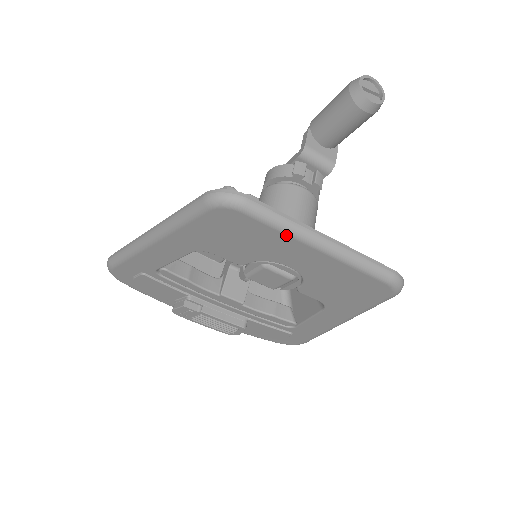
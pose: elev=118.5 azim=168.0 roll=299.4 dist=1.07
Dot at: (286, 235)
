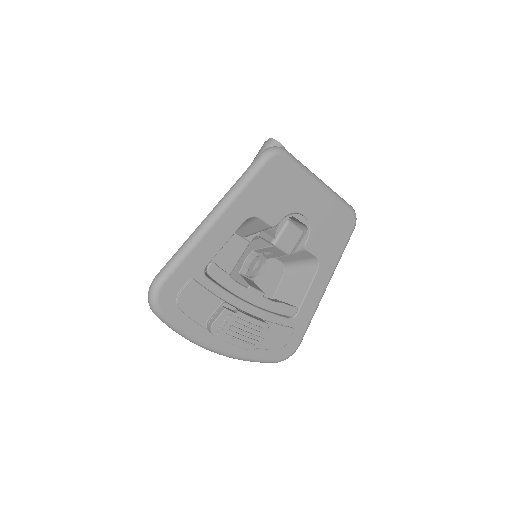
Dot at: (307, 175)
